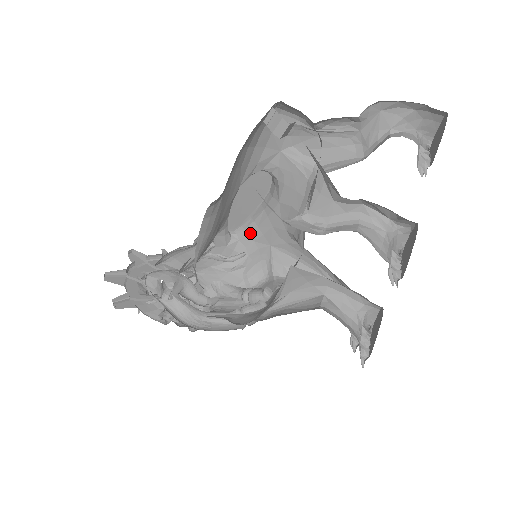
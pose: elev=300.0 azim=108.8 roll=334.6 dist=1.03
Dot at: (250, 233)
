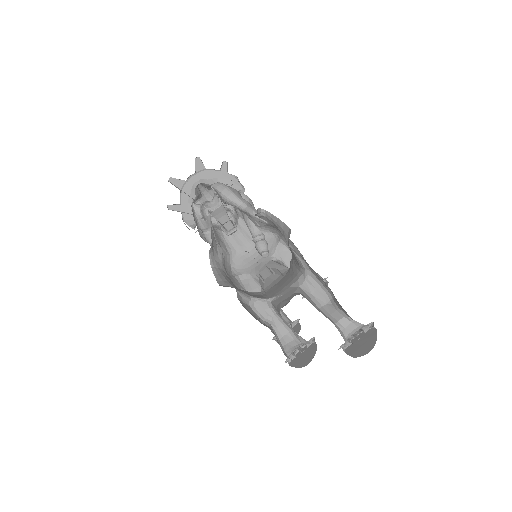
Dot at: (273, 222)
